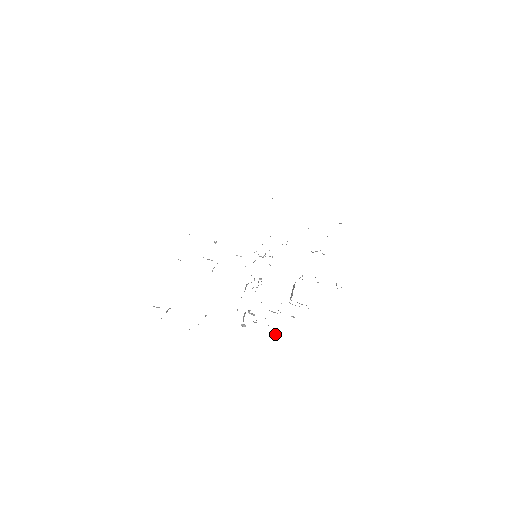
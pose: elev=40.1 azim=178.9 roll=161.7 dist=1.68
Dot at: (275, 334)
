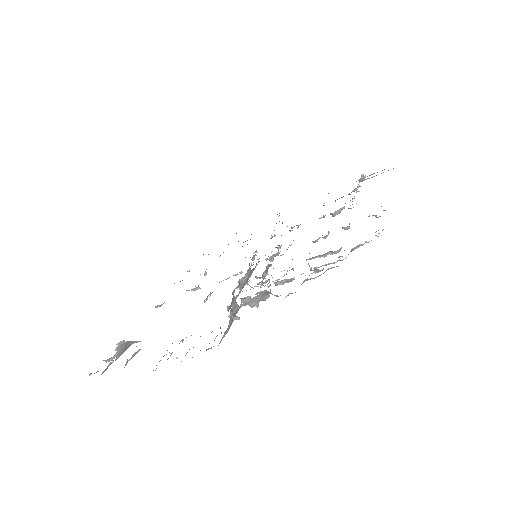
Dot at: occluded
